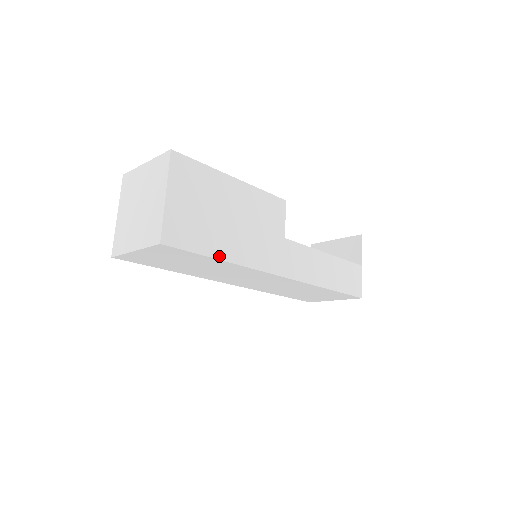
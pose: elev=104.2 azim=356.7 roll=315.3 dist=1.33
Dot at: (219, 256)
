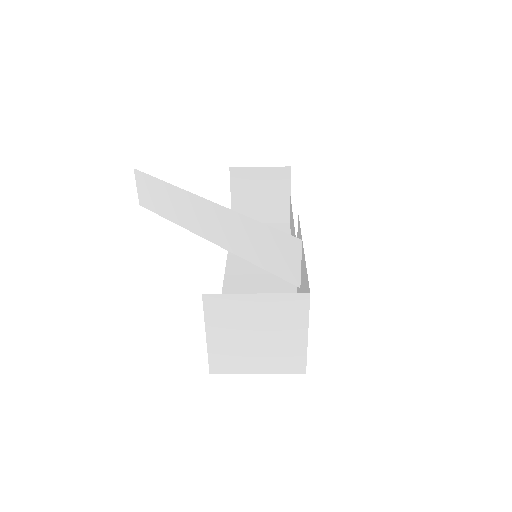
Dot at: occluded
